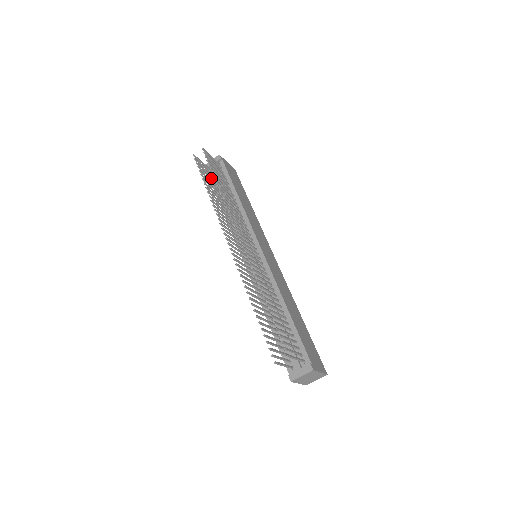
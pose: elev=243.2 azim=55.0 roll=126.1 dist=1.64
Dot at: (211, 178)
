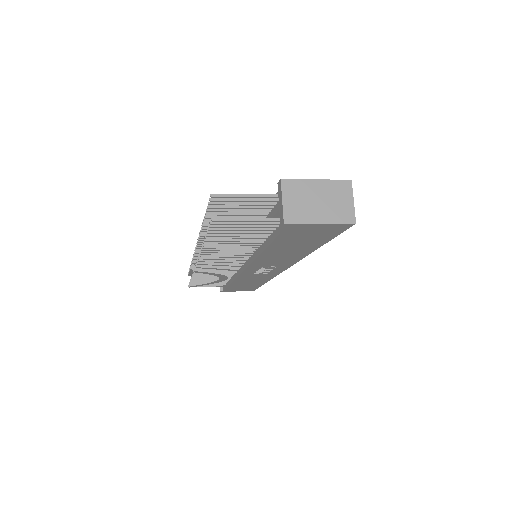
Dot at: (215, 283)
